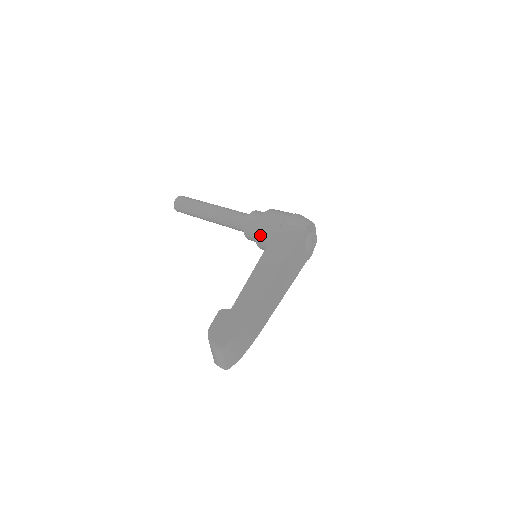
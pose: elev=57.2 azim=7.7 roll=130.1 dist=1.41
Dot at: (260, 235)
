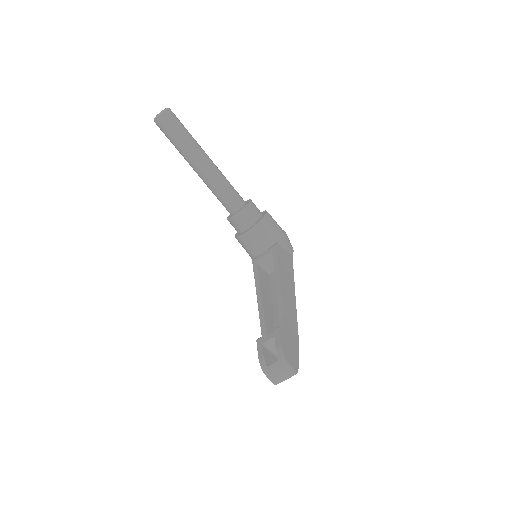
Dot at: (256, 233)
